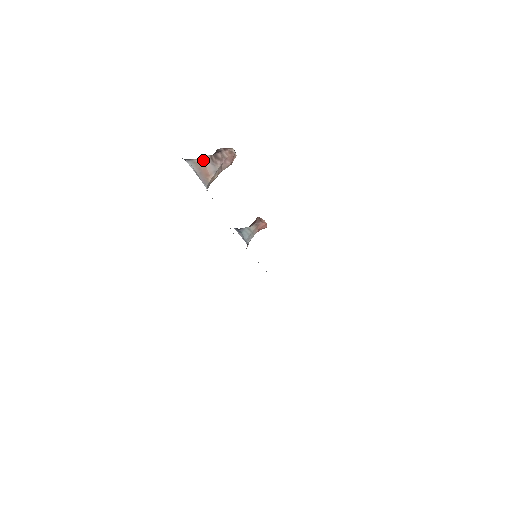
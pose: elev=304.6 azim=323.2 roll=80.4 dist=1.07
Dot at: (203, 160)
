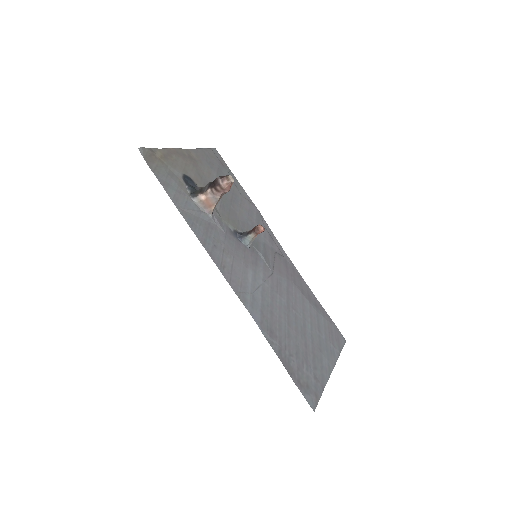
Dot at: (205, 195)
